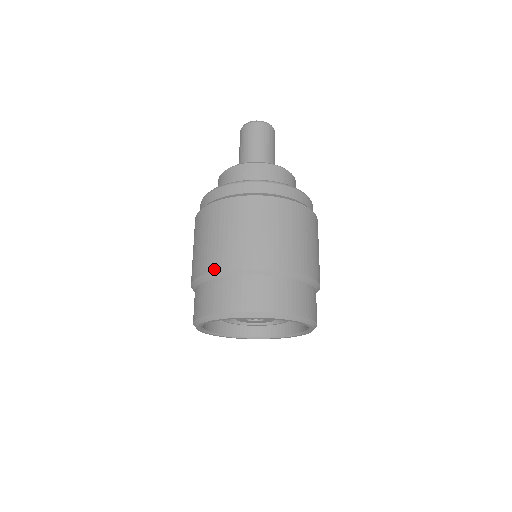
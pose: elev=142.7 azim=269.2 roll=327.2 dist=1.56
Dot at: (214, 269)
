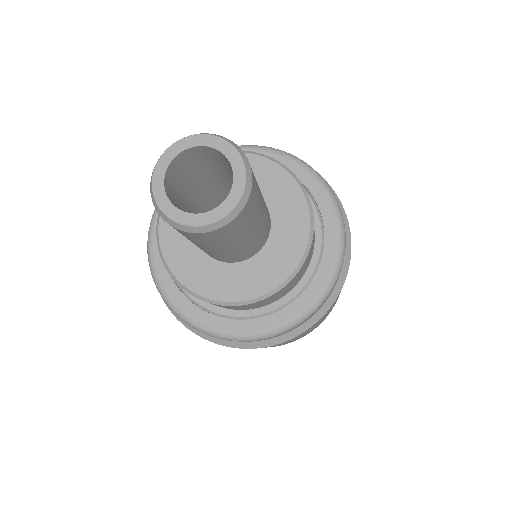
Dot at: occluded
